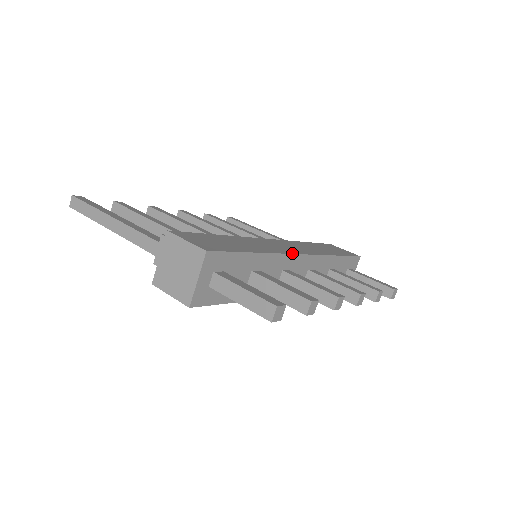
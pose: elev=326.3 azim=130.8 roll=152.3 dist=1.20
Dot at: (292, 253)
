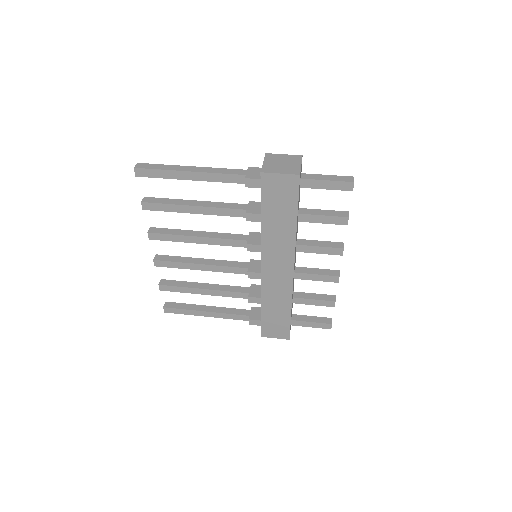
Dot at: occluded
